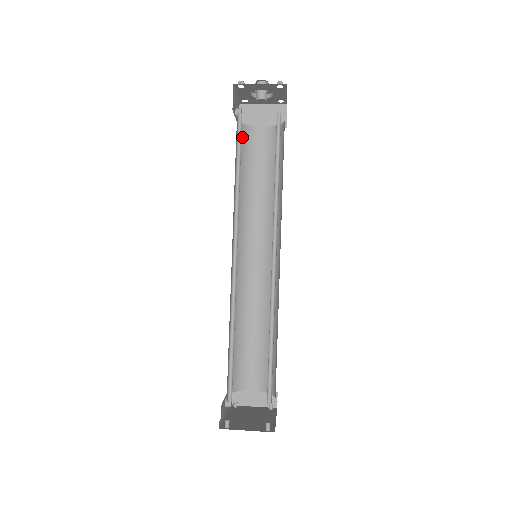
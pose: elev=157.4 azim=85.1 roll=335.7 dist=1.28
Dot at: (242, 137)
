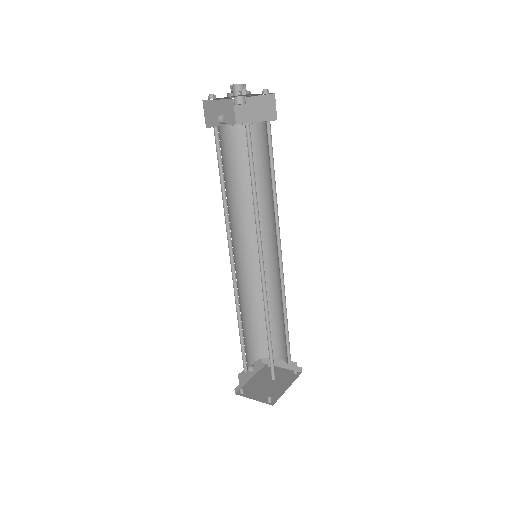
Dot at: (235, 138)
